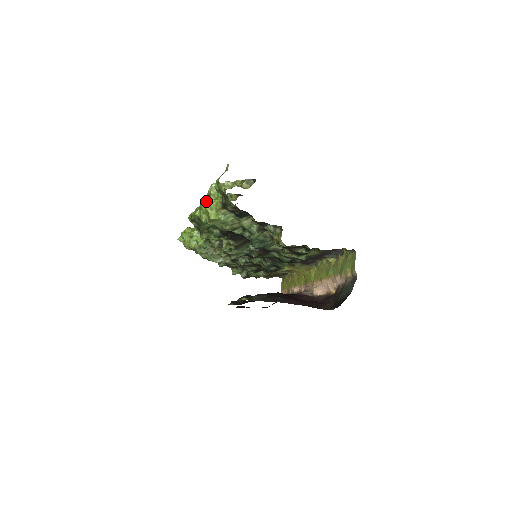
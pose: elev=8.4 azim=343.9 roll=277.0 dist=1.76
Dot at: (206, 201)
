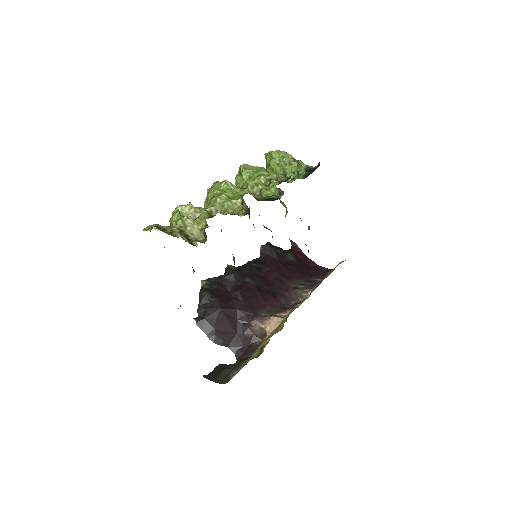
Dot at: (174, 212)
